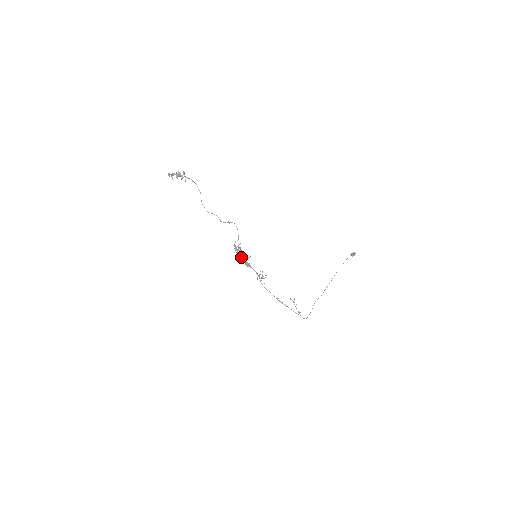
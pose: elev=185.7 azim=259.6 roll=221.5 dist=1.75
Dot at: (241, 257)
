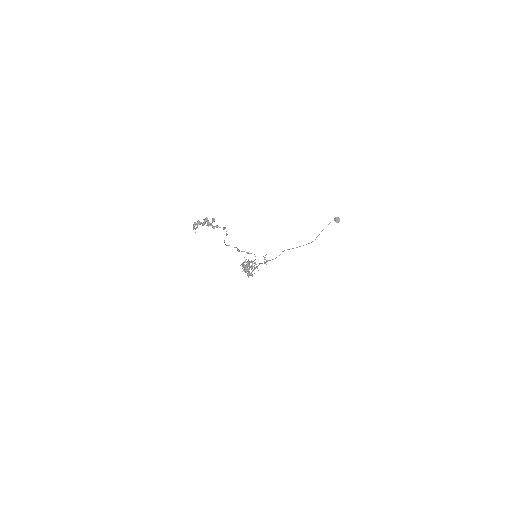
Dot at: occluded
